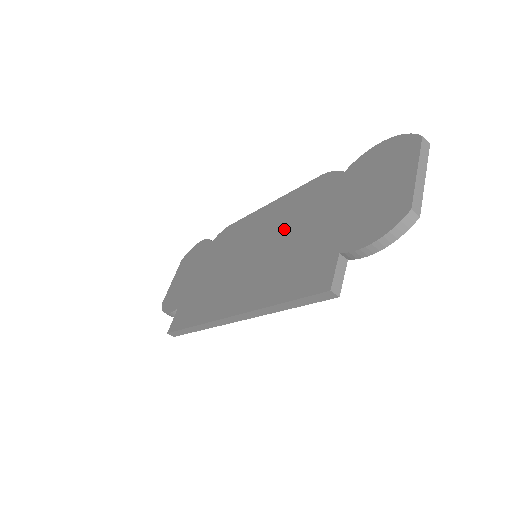
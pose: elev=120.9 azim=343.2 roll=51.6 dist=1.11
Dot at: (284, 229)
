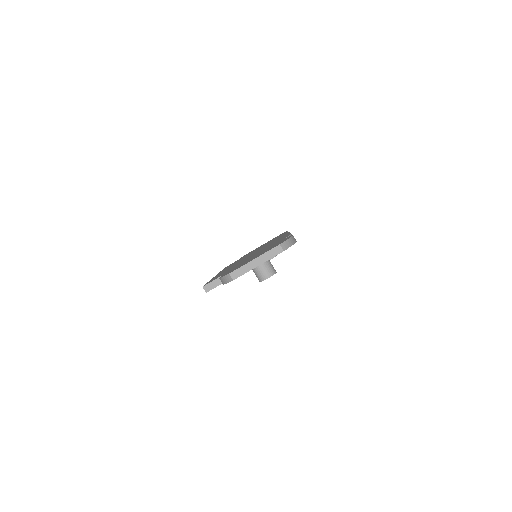
Dot at: (260, 250)
